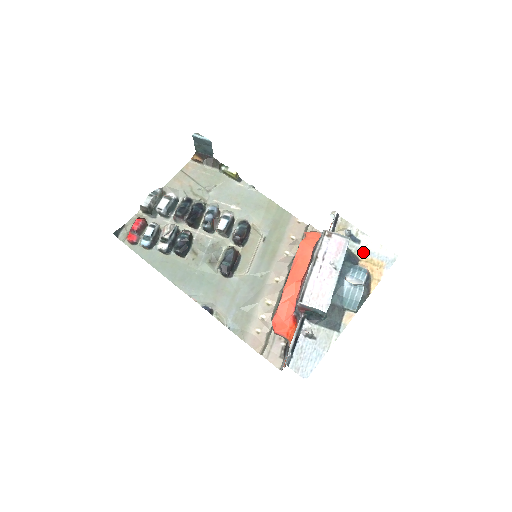
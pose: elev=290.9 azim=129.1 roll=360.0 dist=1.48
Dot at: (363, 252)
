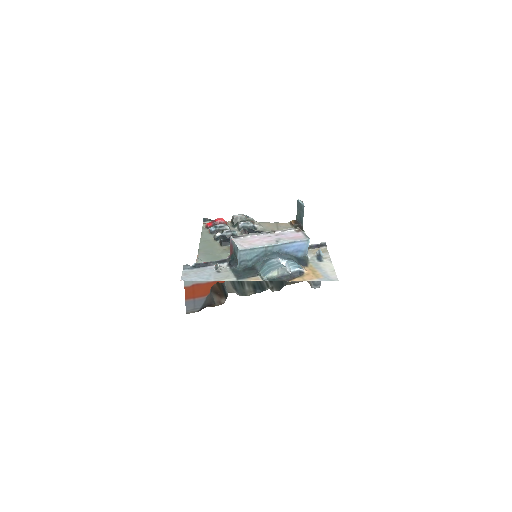
Dot at: (316, 265)
